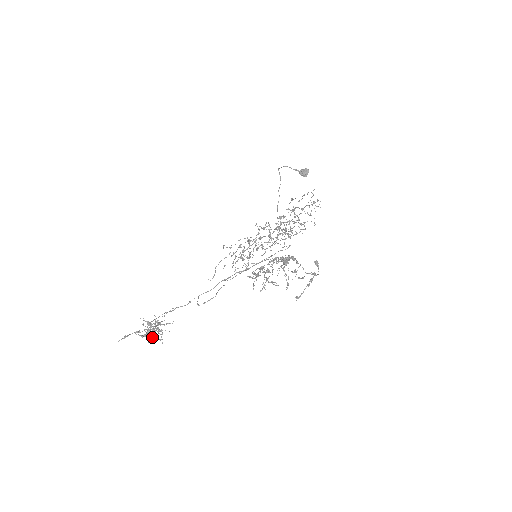
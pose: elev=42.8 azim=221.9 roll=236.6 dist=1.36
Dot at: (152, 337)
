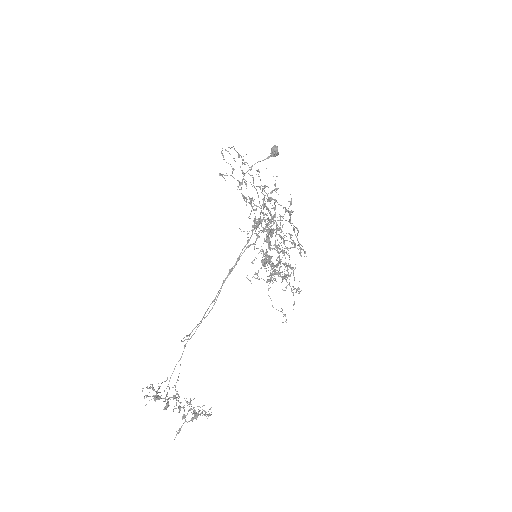
Dot at: (194, 413)
